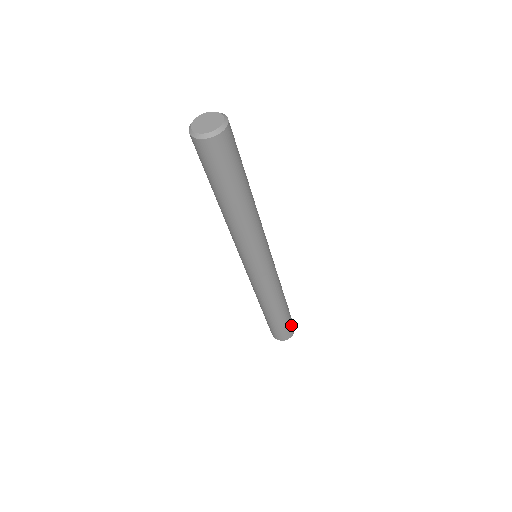
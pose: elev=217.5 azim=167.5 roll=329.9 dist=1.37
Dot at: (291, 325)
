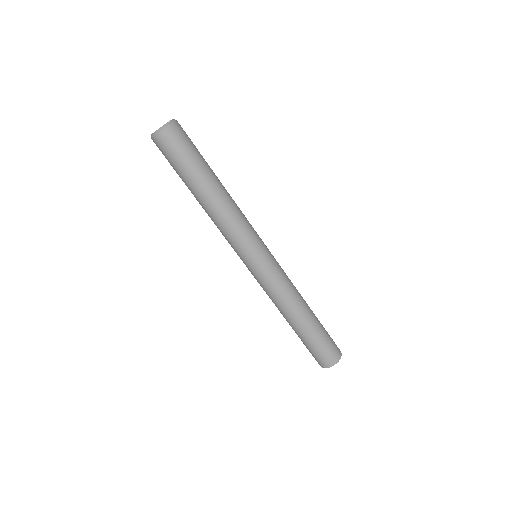
Dot at: (331, 347)
